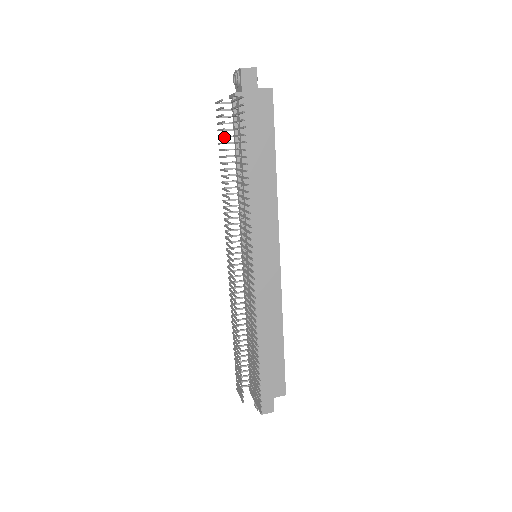
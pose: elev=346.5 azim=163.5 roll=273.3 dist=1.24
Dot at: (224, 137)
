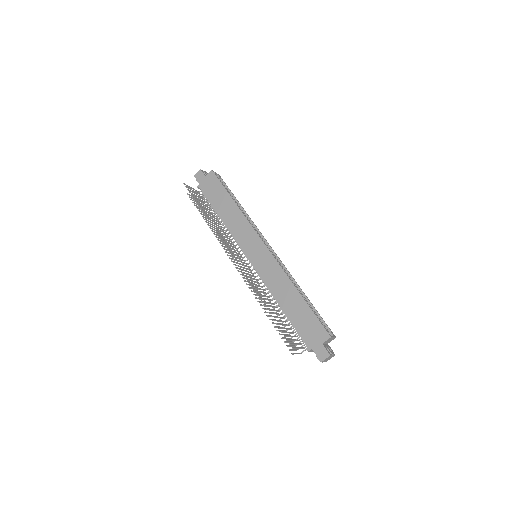
Dot at: occluded
